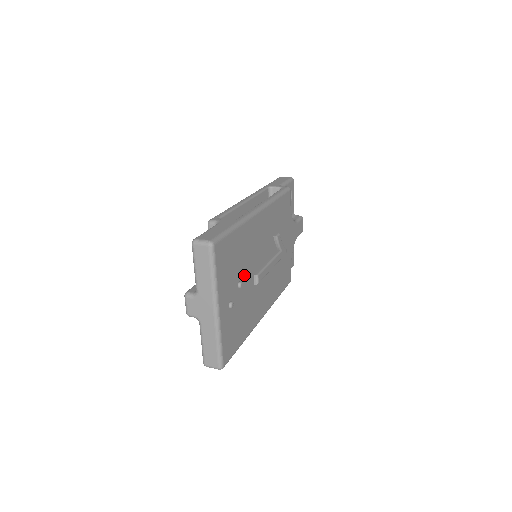
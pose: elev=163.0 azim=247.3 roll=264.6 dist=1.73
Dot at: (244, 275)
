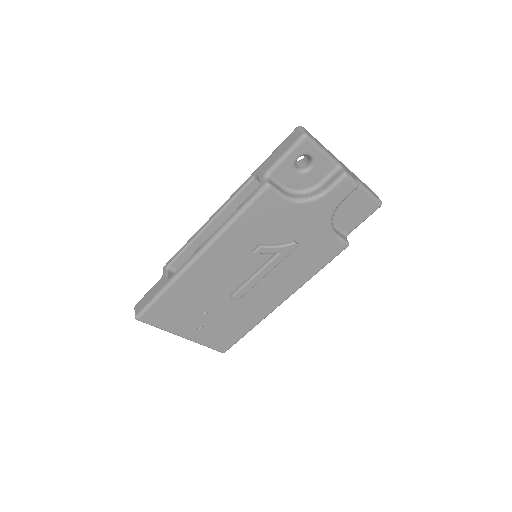
Dot at: (209, 305)
